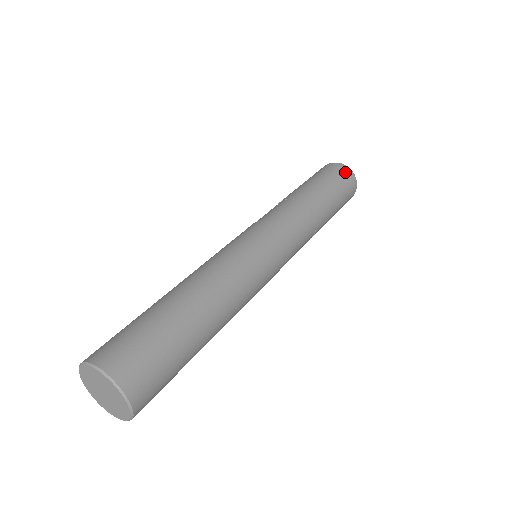
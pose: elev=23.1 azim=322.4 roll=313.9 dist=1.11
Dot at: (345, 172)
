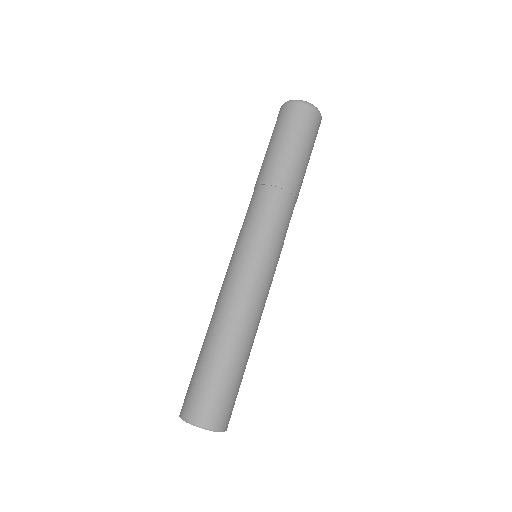
Dot at: (314, 119)
